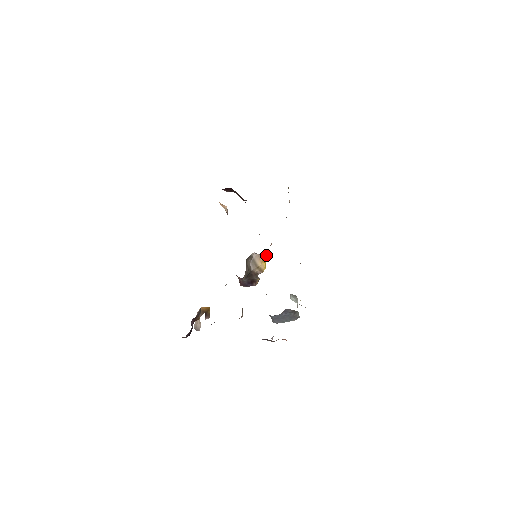
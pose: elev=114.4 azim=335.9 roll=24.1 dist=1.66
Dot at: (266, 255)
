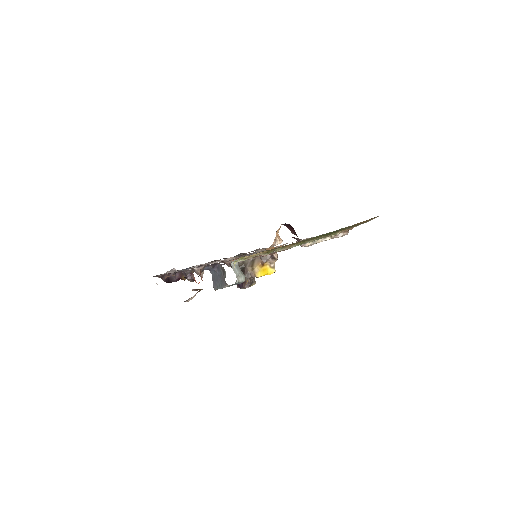
Dot at: (270, 269)
